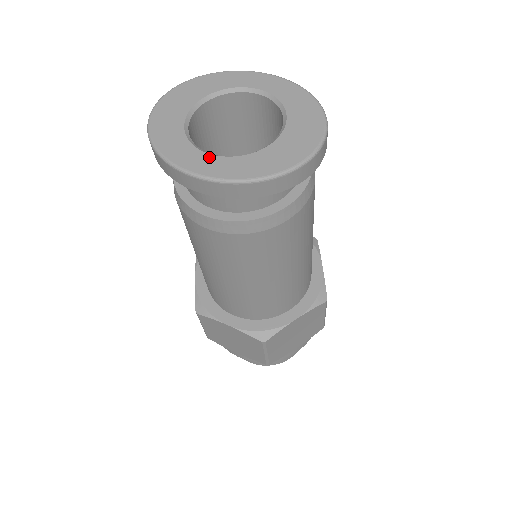
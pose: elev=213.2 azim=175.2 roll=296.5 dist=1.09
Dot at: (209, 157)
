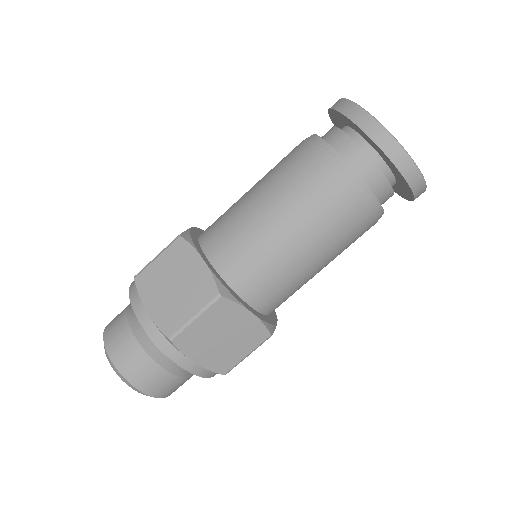
Dot at: occluded
